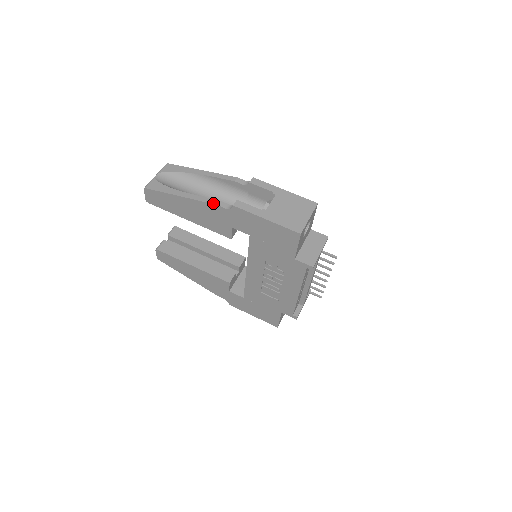
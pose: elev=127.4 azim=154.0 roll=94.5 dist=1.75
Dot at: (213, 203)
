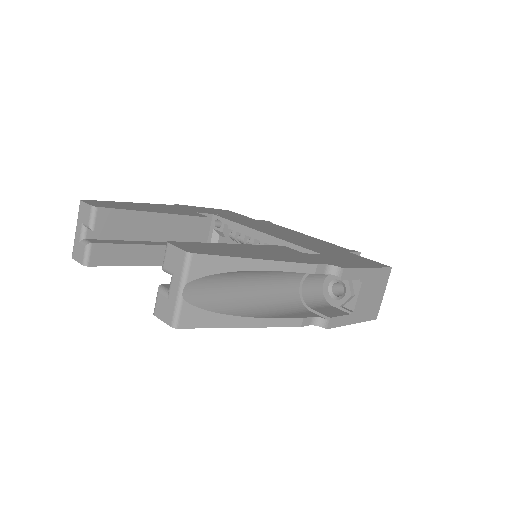
Dot at: (296, 326)
